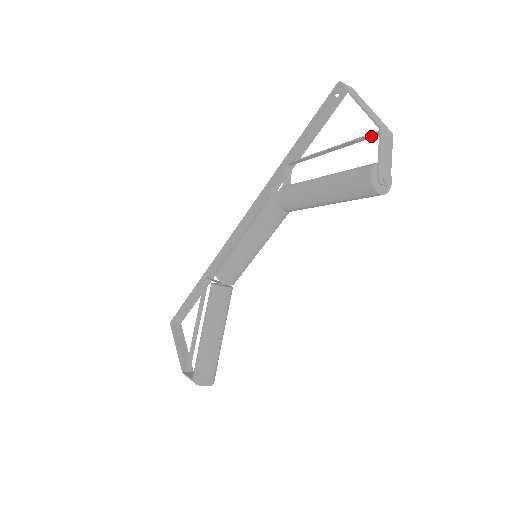
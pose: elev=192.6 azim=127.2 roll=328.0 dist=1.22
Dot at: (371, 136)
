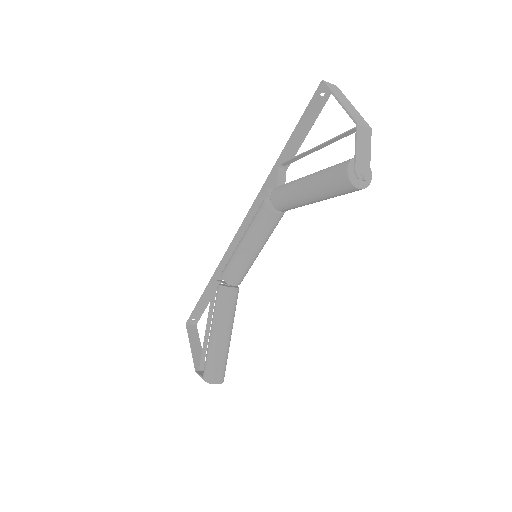
Dot at: (351, 132)
